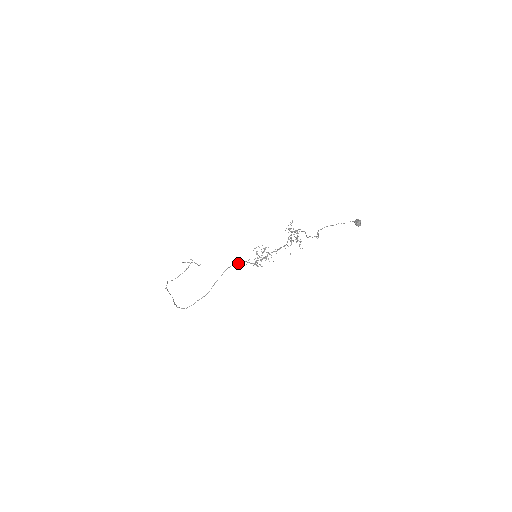
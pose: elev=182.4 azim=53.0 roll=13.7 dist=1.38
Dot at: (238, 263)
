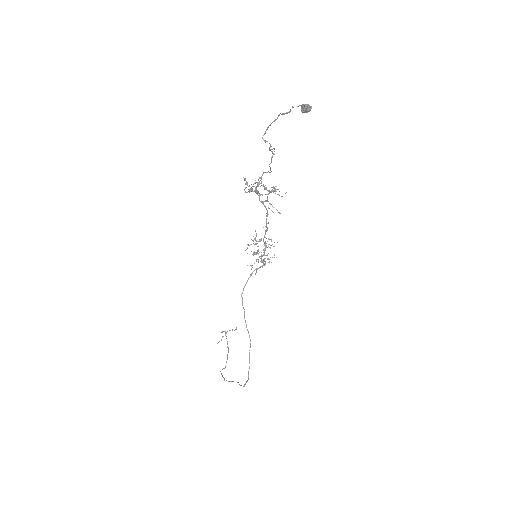
Dot at: occluded
